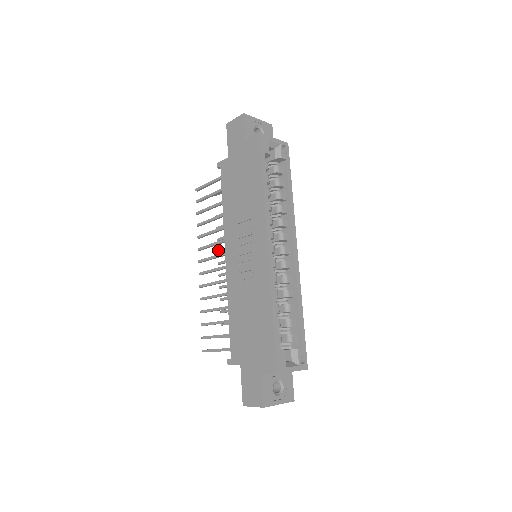
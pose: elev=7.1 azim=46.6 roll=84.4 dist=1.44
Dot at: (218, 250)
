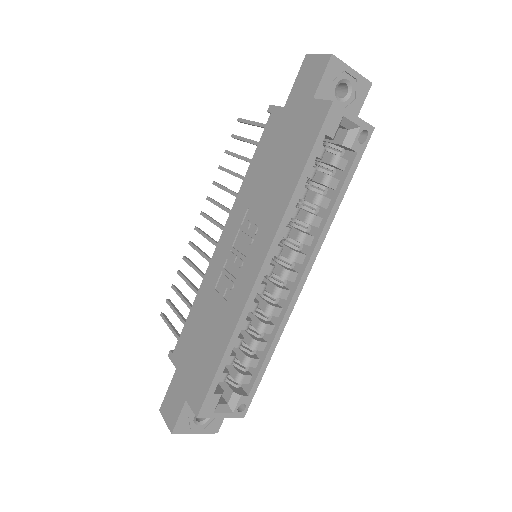
Dot at: occluded
